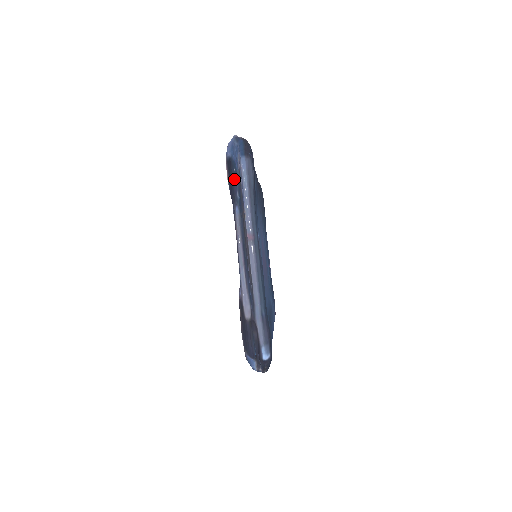
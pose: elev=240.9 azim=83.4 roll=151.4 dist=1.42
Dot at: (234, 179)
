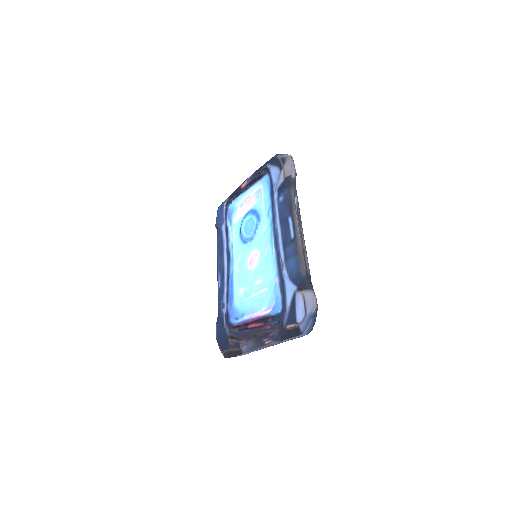
Dot at: occluded
